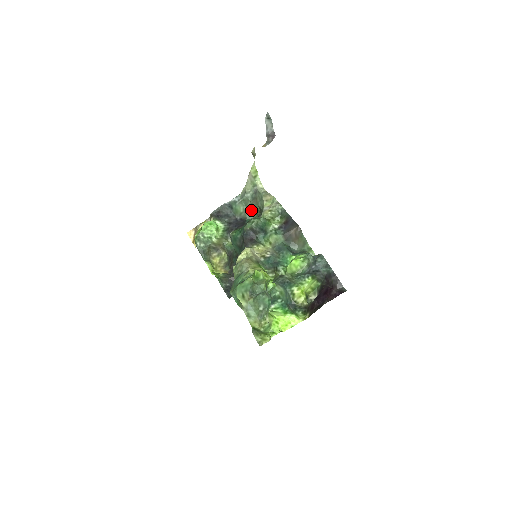
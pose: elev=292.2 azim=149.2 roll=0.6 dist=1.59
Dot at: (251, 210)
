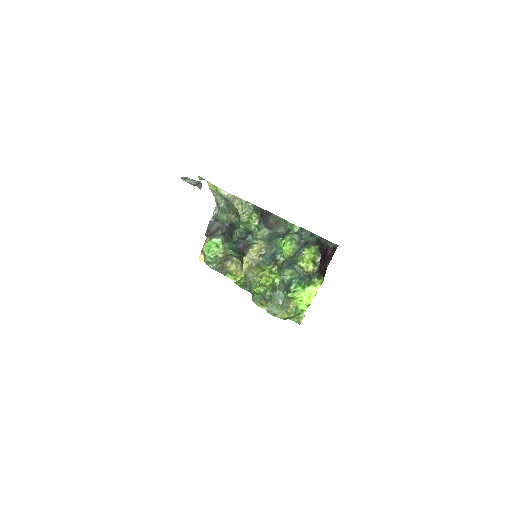
Dot at: (232, 214)
